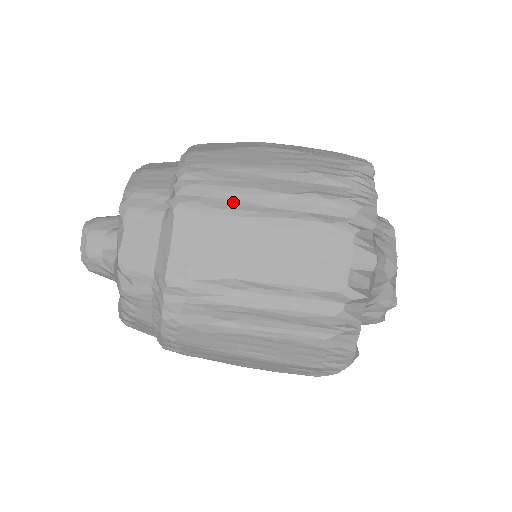
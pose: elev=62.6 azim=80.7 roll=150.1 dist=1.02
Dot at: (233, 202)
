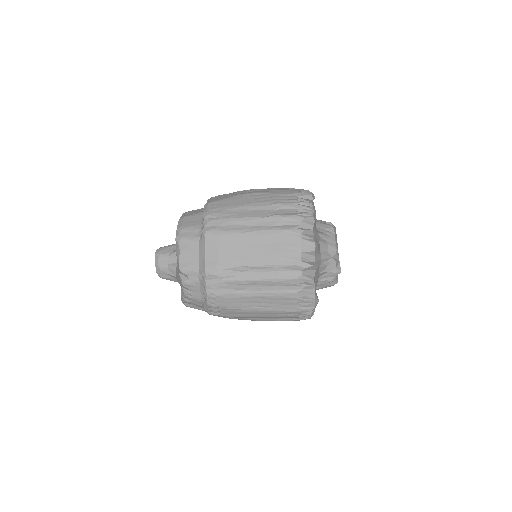
Dot at: (235, 226)
